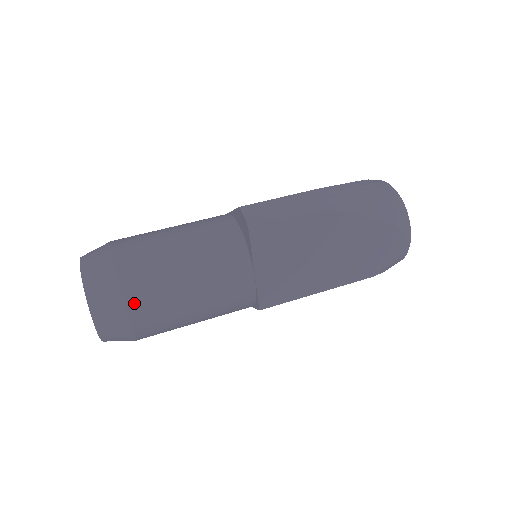
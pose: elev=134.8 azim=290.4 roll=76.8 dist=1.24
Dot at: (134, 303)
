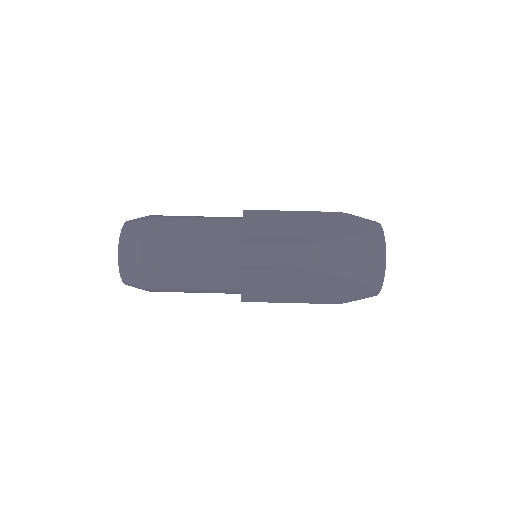
Dot at: (150, 281)
